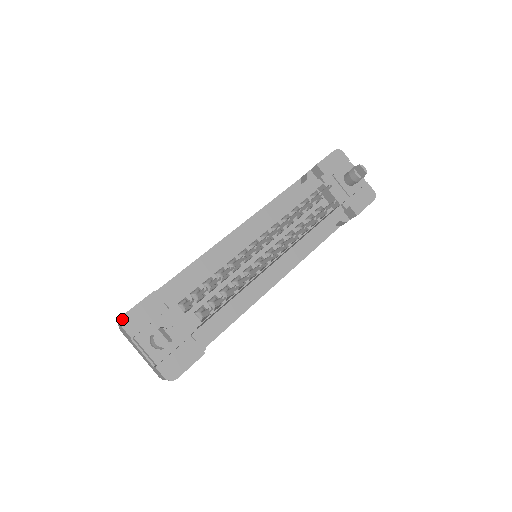
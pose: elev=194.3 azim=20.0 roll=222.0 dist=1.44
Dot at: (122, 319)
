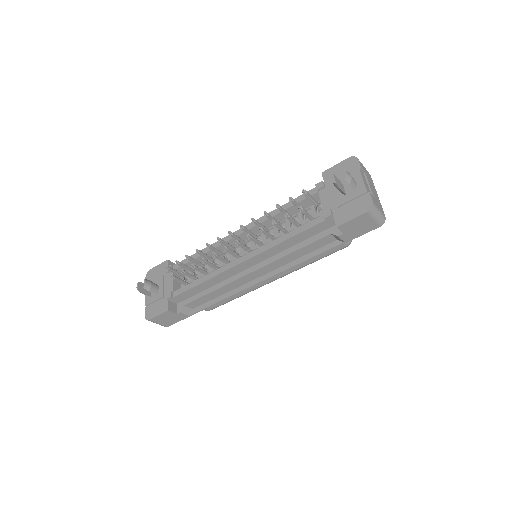
Dot at: (148, 272)
